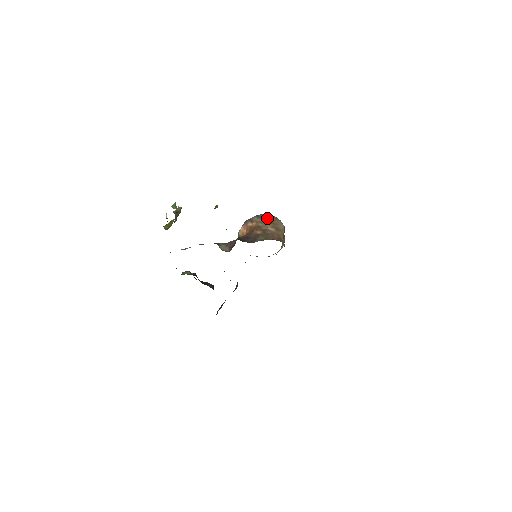
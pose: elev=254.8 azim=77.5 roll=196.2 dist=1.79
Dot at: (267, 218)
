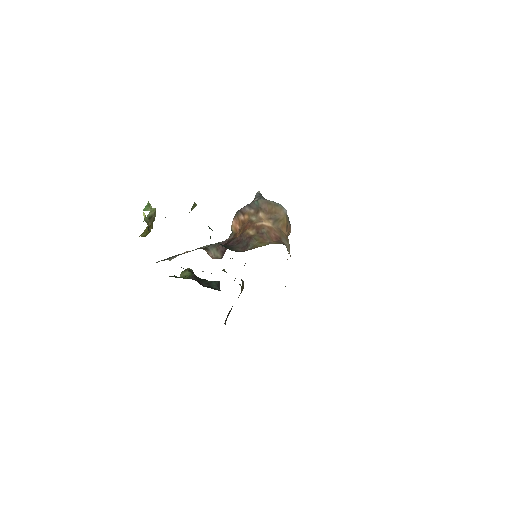
Dot at: (261, 207)
